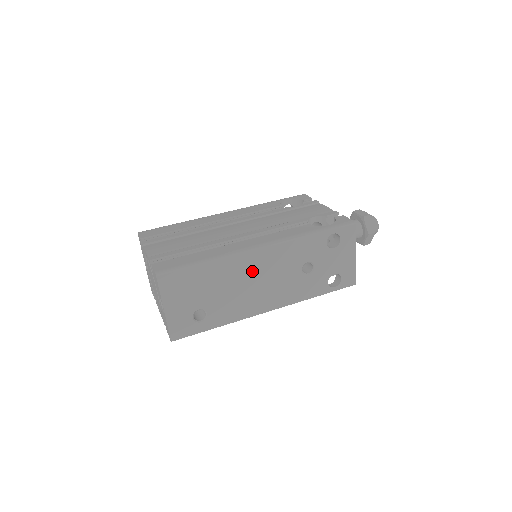
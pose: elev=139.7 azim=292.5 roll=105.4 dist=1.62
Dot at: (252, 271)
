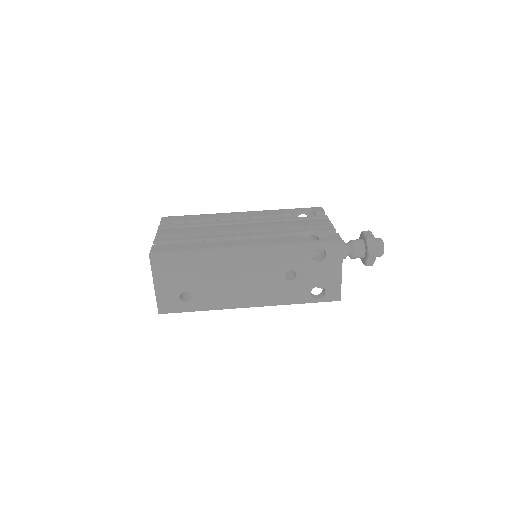
Dot at: (236, 268)
